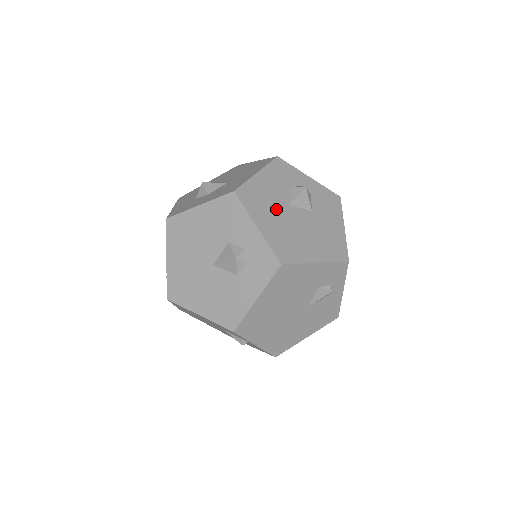
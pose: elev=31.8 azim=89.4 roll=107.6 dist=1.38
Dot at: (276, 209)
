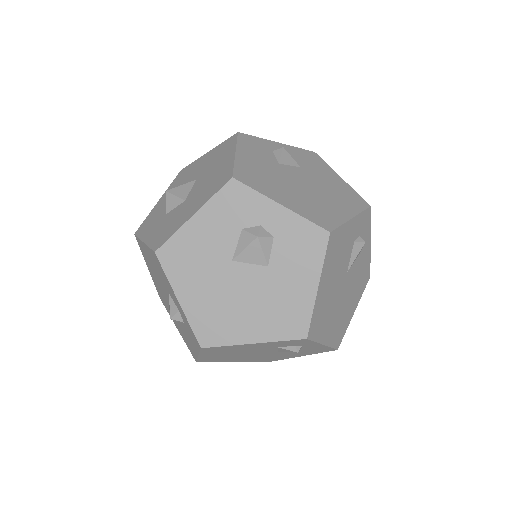
Dot at: (210, 271)
